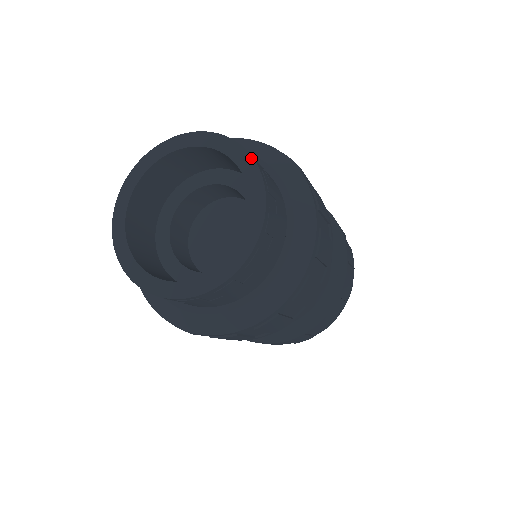
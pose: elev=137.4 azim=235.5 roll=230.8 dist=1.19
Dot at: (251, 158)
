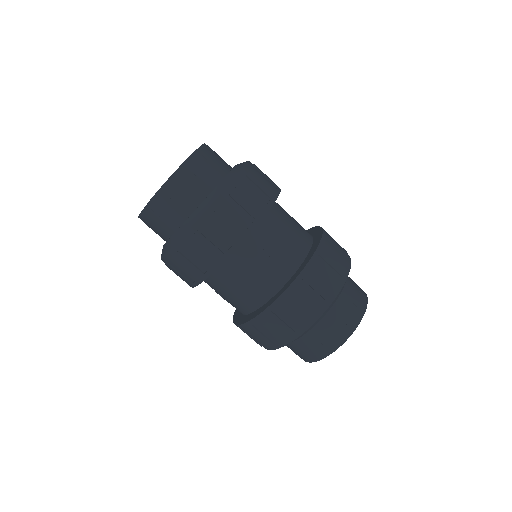
Dot at: (203, 144)
